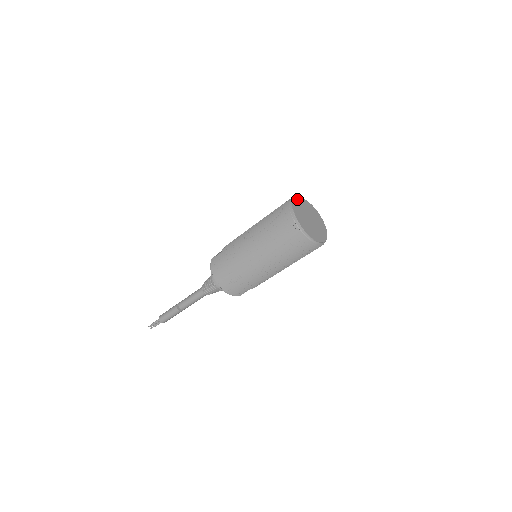
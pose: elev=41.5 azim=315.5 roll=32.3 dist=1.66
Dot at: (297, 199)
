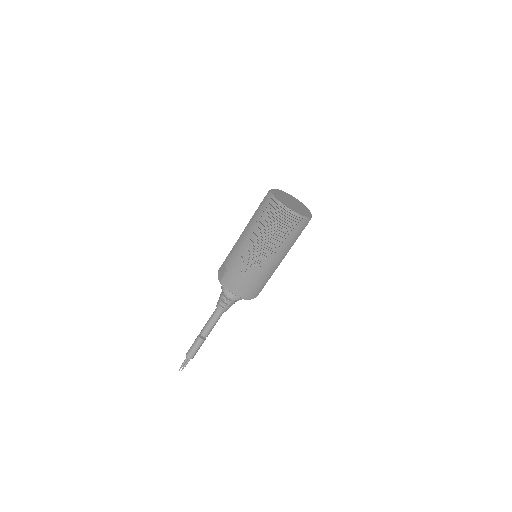
Dot at: (273, 193)
